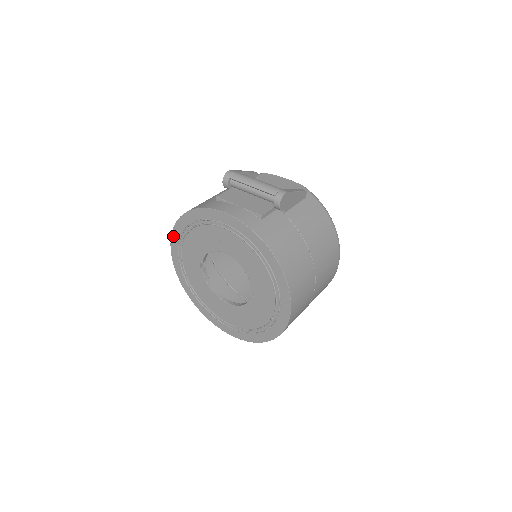
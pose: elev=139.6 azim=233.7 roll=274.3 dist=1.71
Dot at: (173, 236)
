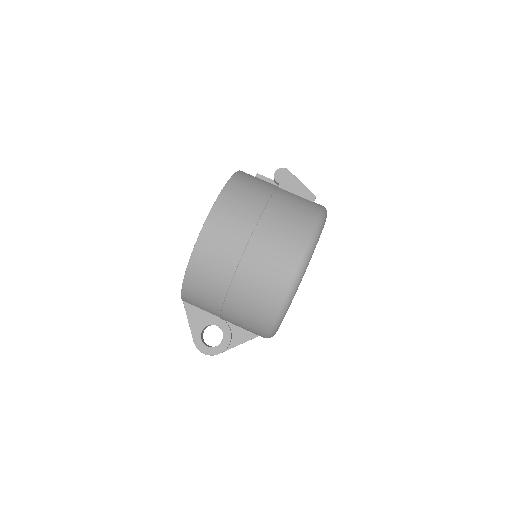
Dot at: occluded
